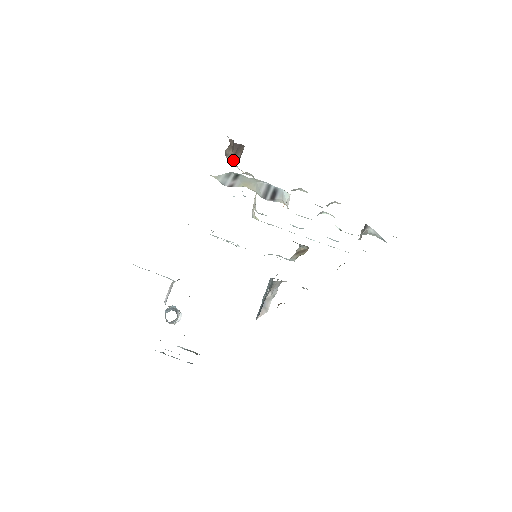
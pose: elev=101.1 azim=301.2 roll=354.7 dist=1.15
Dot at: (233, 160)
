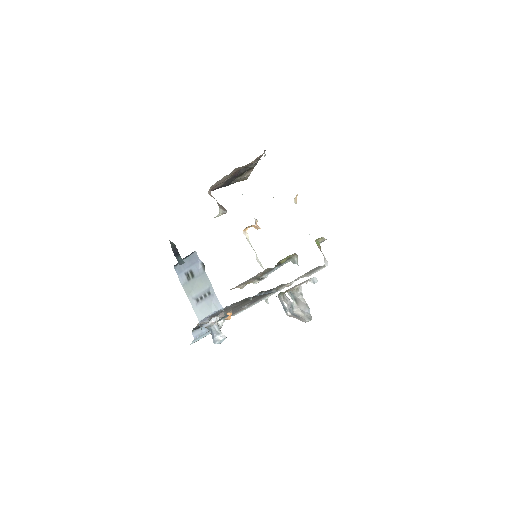
Dot at: occluded
